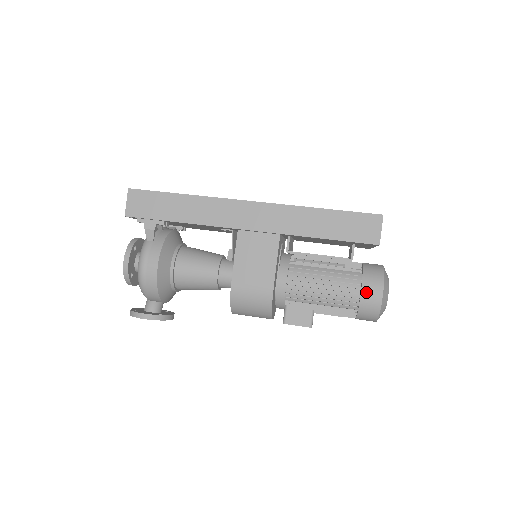
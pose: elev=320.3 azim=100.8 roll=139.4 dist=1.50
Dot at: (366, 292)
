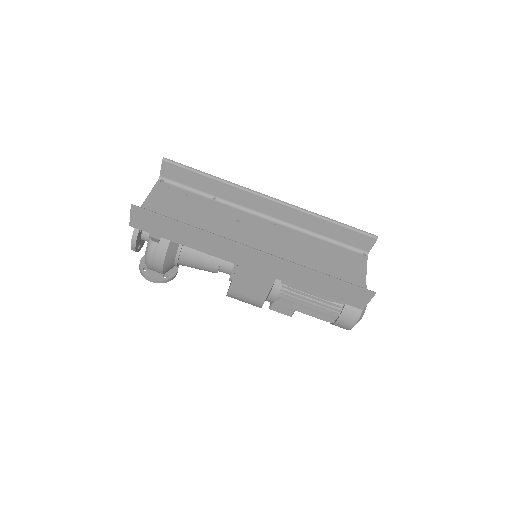
Dot at: (341, 321)
